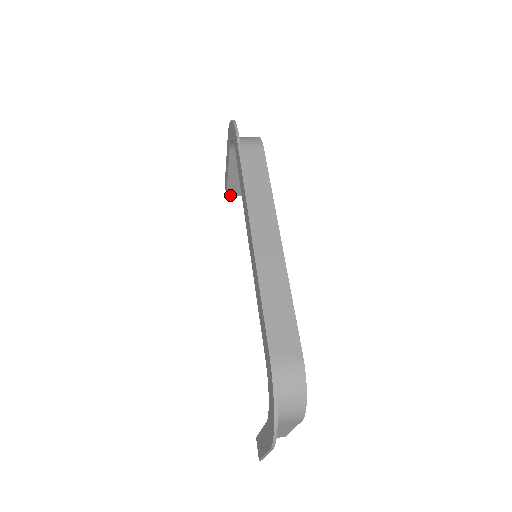
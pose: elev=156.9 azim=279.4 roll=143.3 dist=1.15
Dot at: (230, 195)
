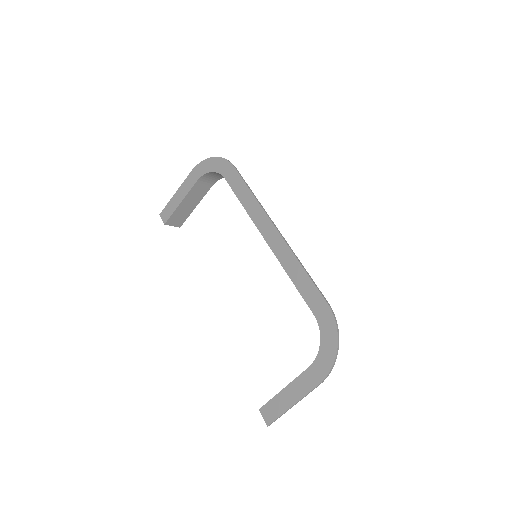
Dot at: (167, 224)
